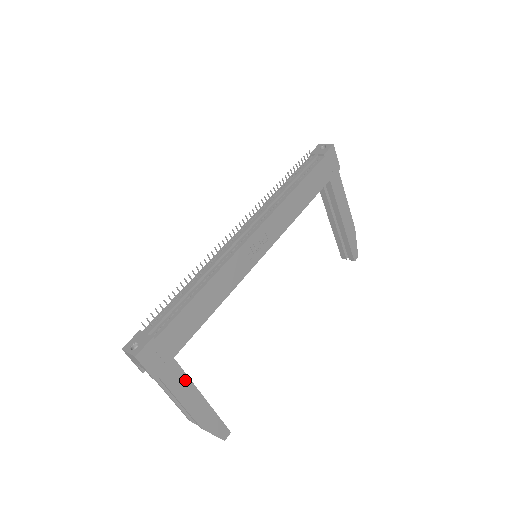
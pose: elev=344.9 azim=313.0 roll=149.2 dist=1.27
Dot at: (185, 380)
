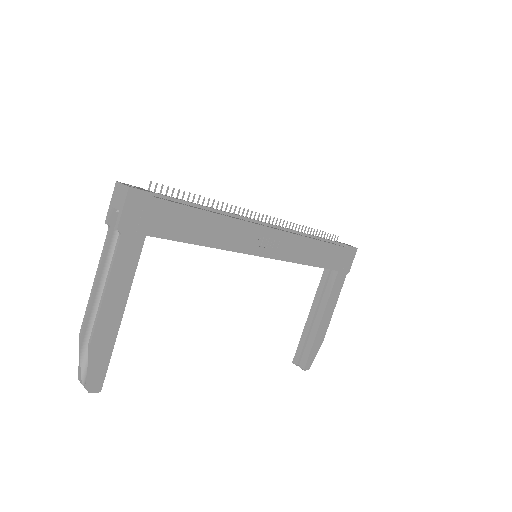
Dot at: (131, 271)
